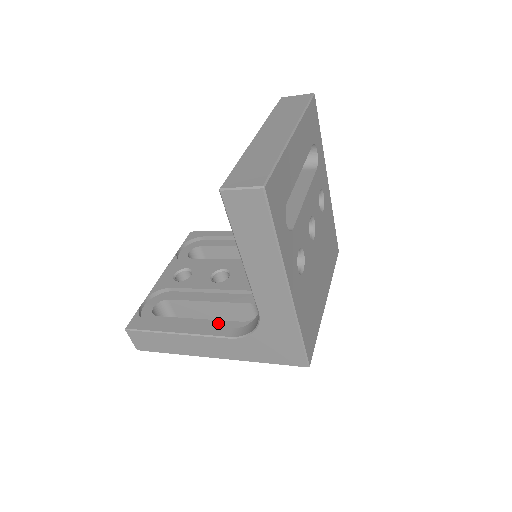
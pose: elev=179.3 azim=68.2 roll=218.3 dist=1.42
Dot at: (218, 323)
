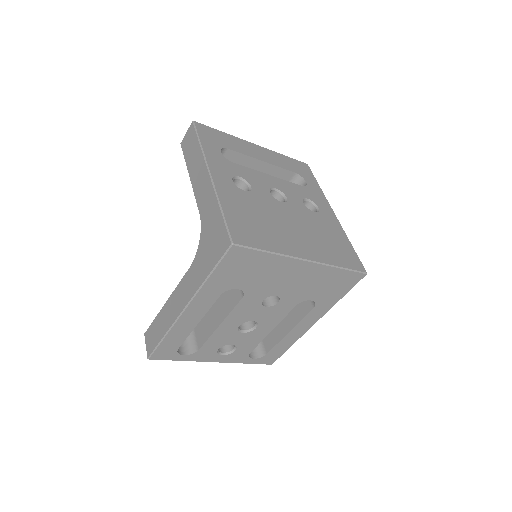
Dot at: occluded
